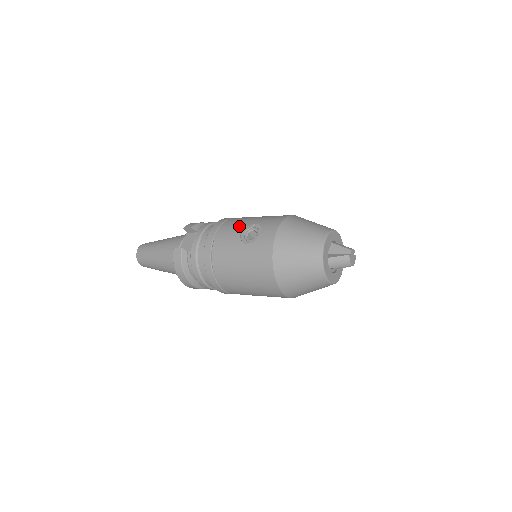
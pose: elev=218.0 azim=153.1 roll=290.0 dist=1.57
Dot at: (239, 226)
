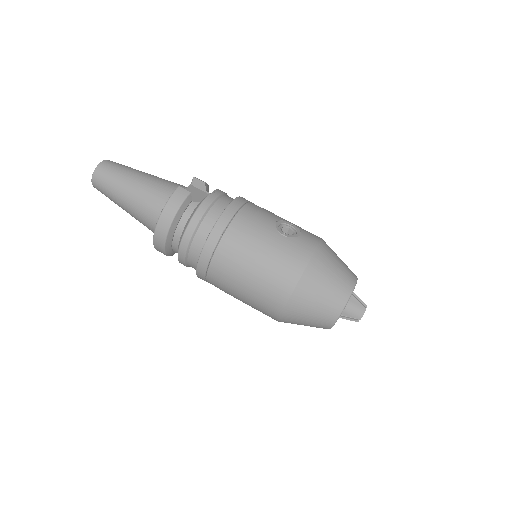
Dot at: (273, 215)
